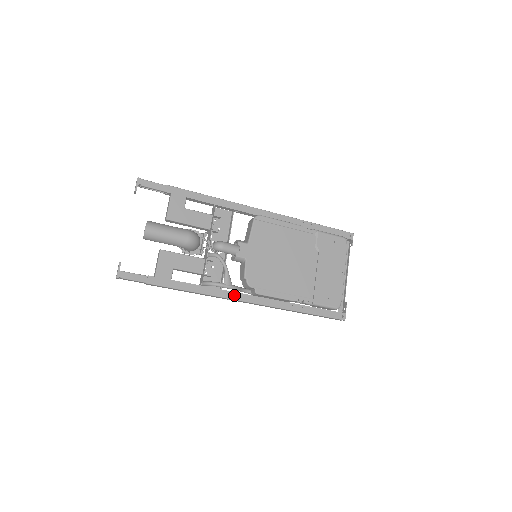
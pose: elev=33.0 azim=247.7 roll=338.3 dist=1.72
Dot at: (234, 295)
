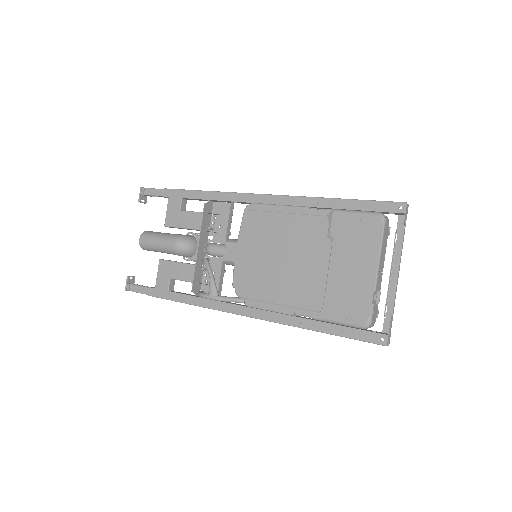
Dot at: (228, 307)
